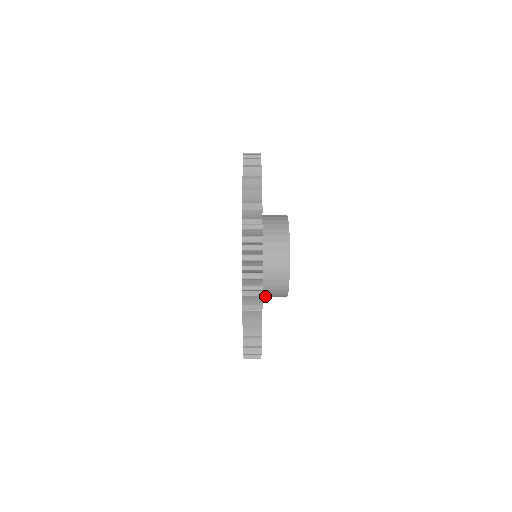
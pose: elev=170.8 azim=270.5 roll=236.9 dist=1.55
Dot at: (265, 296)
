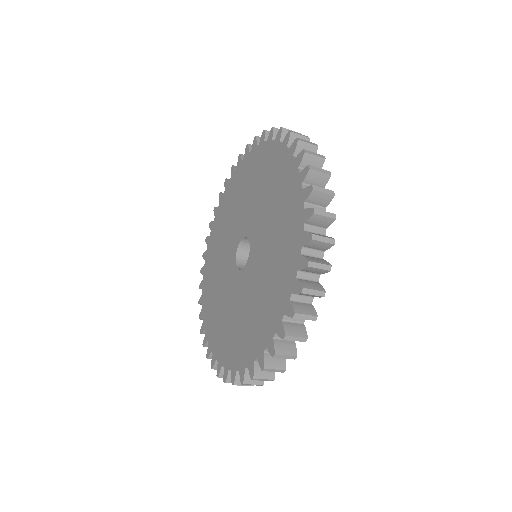
Dot at: occluded
